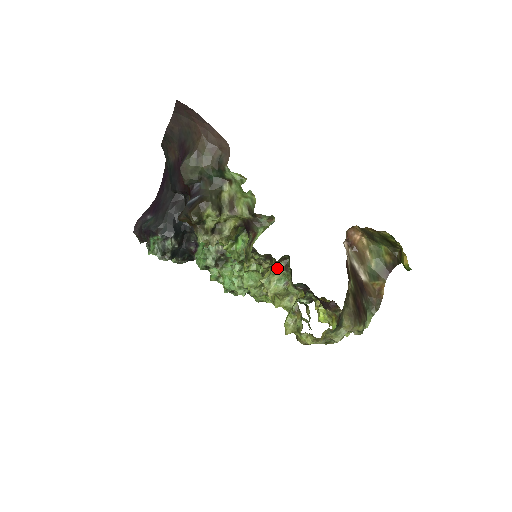
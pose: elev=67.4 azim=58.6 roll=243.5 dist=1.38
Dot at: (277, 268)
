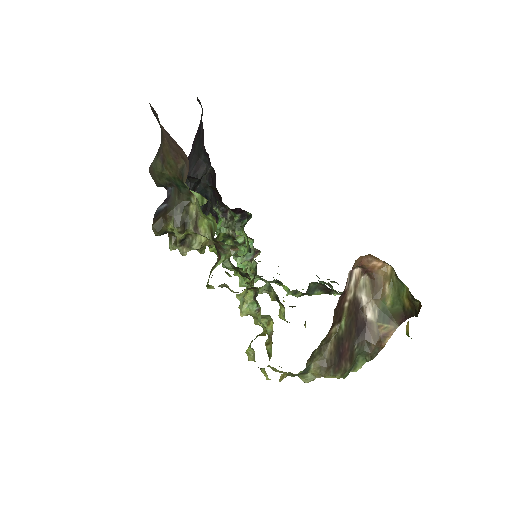
Dot at: (247, 294)
